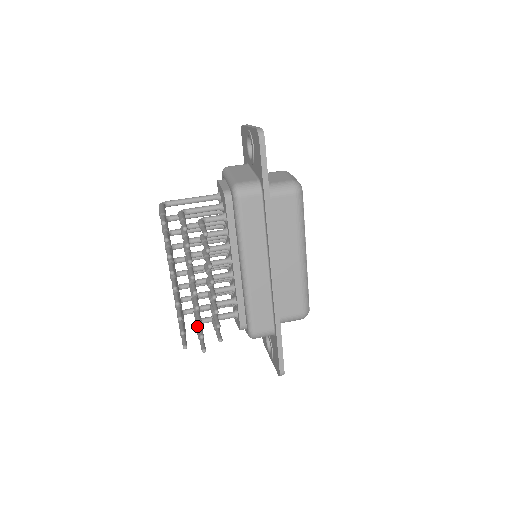
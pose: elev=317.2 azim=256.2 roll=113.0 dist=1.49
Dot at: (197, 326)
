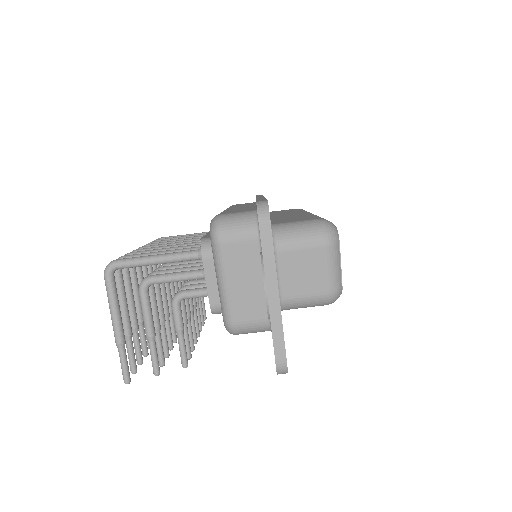
Dot at: occluded
